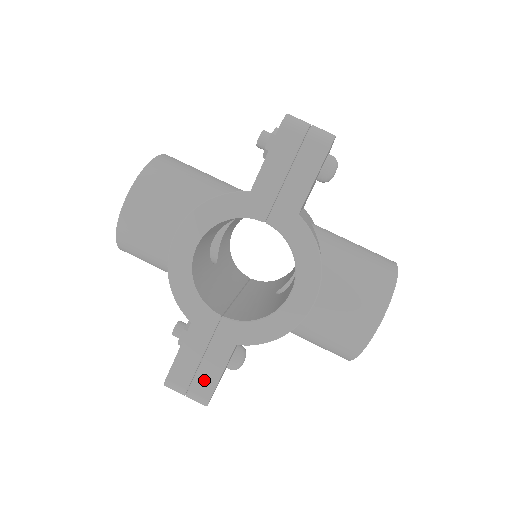
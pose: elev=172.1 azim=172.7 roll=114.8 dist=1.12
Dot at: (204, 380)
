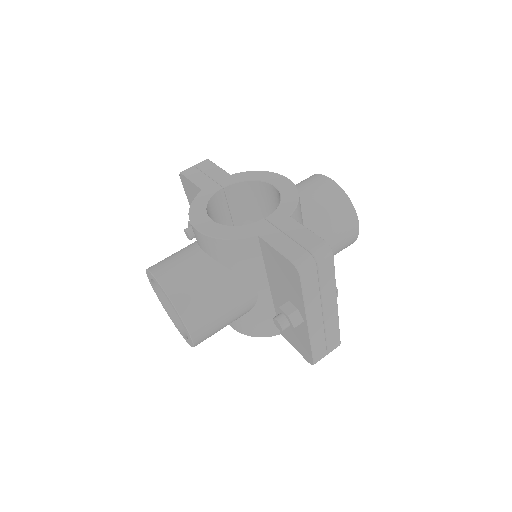
Dot at: (306, 239)
